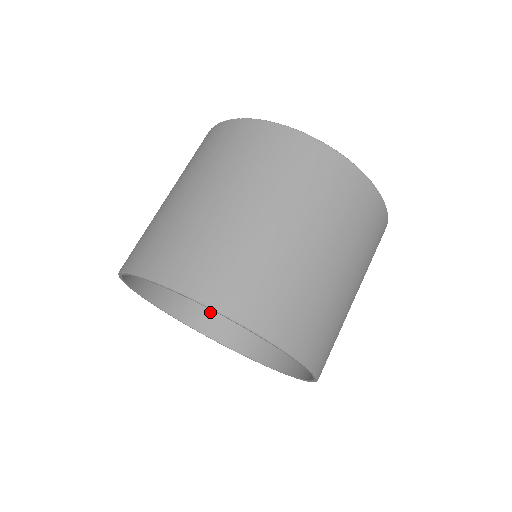
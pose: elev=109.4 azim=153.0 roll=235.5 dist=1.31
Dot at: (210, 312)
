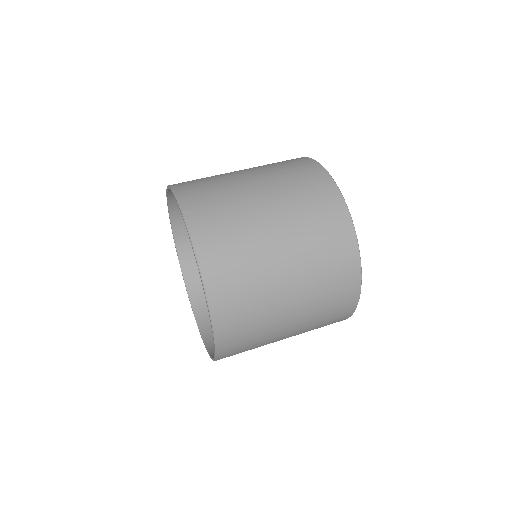
Dot at: occluded
